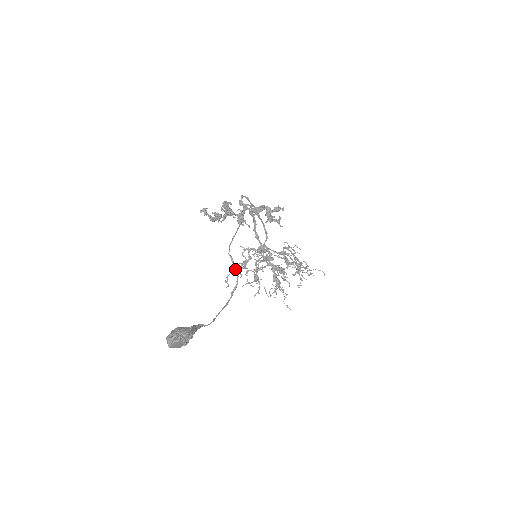
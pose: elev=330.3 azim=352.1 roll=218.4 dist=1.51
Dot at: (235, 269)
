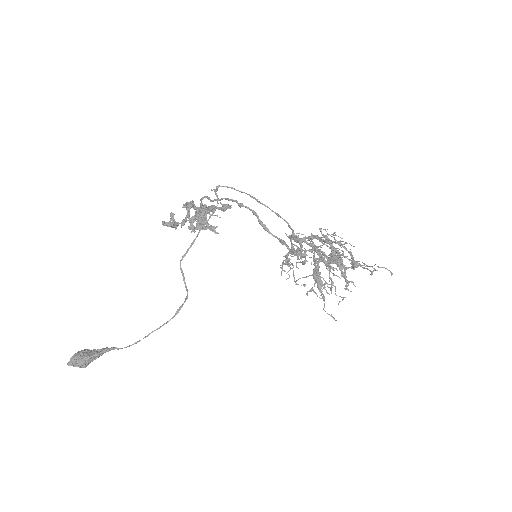
Dot at: occluded
